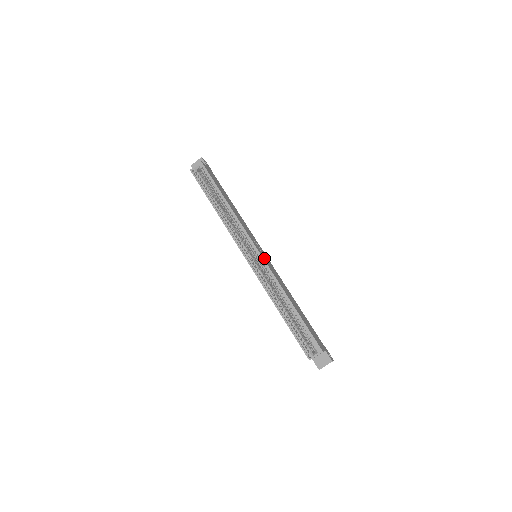
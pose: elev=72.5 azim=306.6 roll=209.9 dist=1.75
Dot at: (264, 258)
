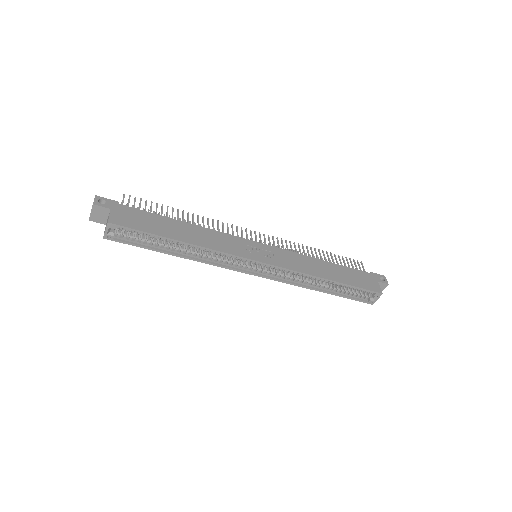
Dot at: (272, 261)
